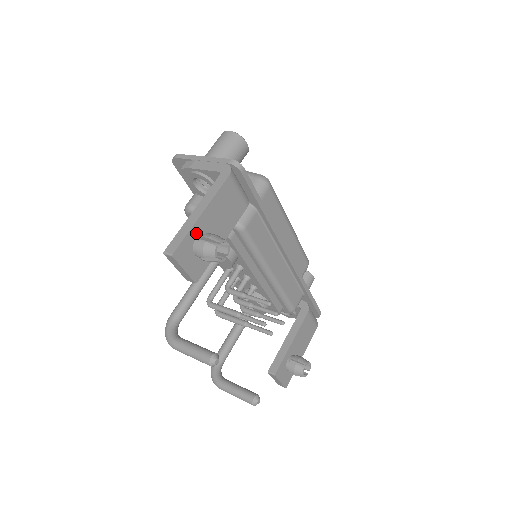
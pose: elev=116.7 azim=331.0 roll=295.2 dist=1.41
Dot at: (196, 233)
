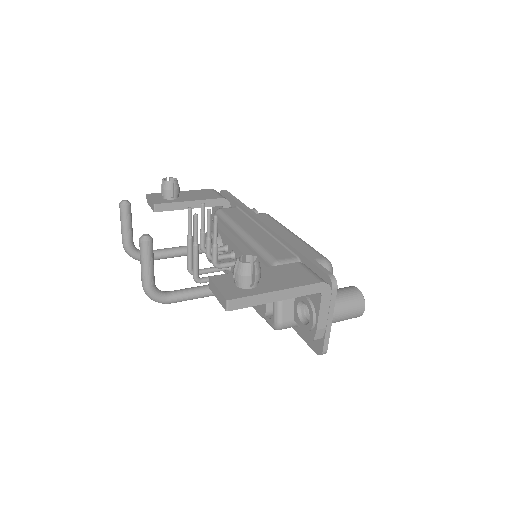
Dot at: occluded
